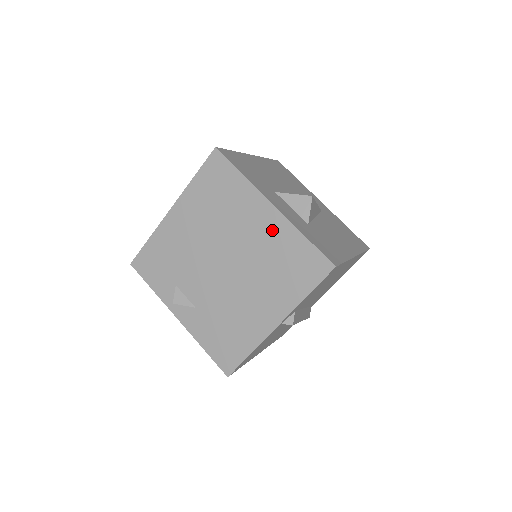
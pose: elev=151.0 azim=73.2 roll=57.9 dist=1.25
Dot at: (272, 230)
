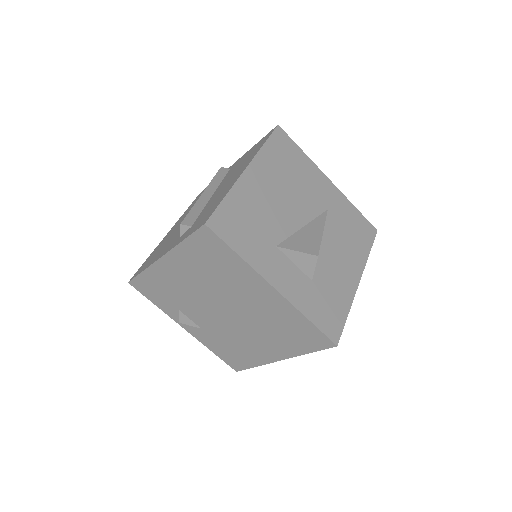
Dot at: (274, 305)
